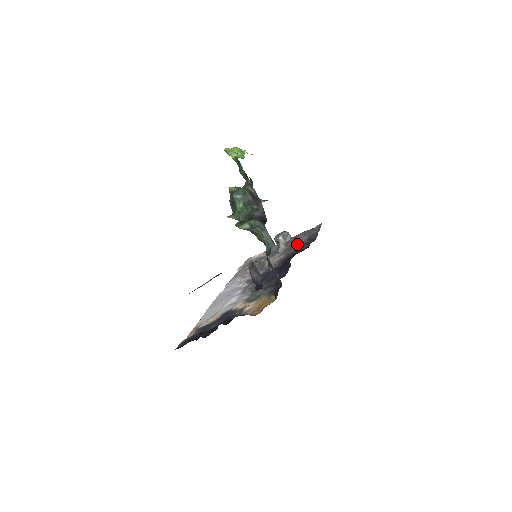
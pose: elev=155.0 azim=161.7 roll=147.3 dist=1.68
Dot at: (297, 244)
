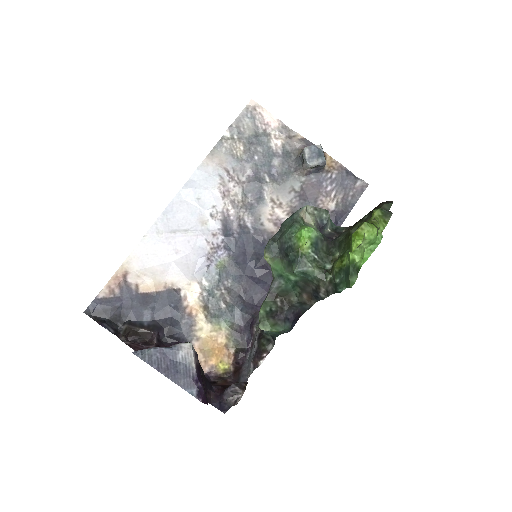
Dot at: (317, 206)
